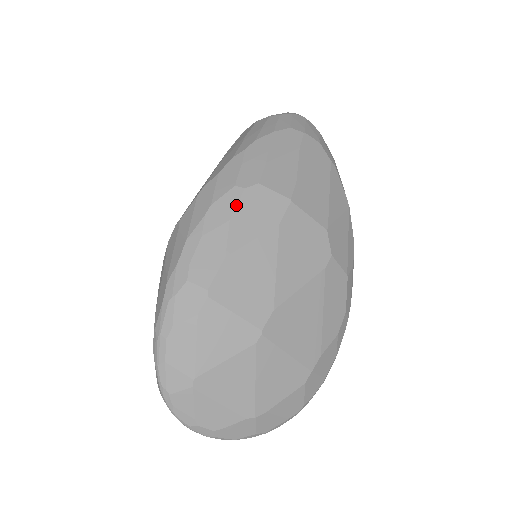
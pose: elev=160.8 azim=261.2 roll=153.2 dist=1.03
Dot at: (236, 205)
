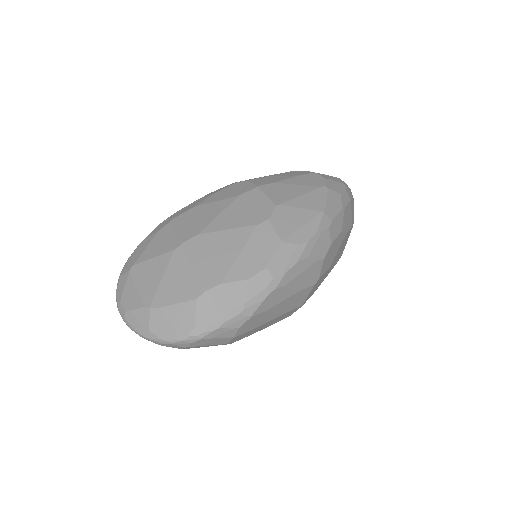
Dot at: (224, 188)
